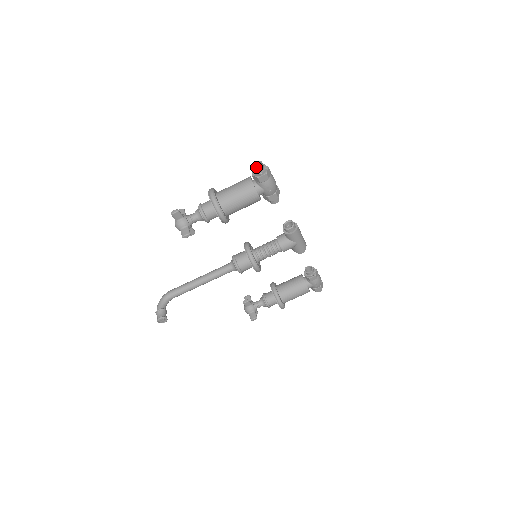
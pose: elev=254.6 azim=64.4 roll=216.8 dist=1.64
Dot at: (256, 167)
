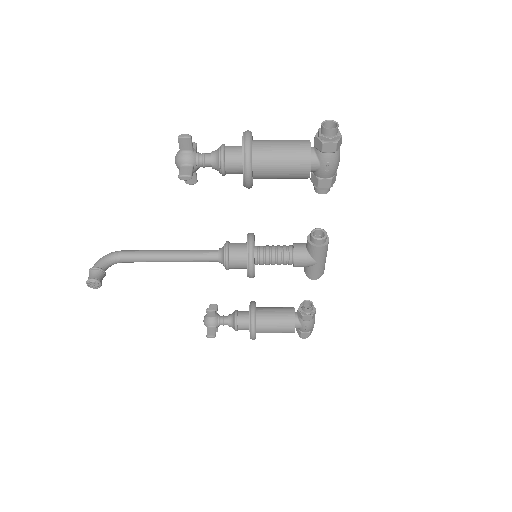
Dot at: occluded
